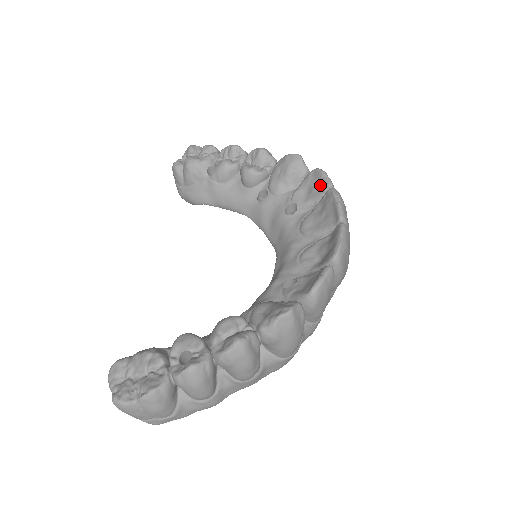
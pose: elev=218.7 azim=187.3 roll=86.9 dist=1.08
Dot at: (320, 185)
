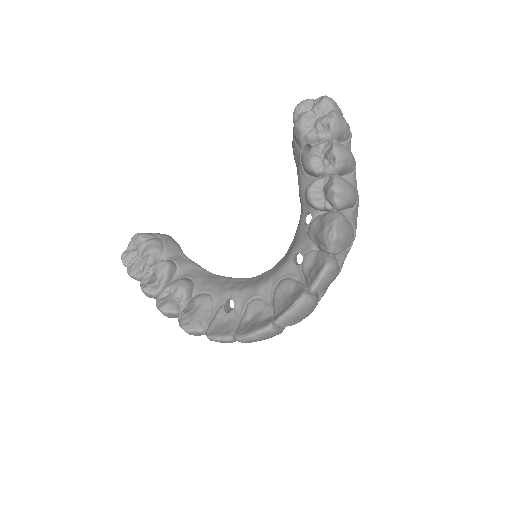
Dot at: (312, 278)
